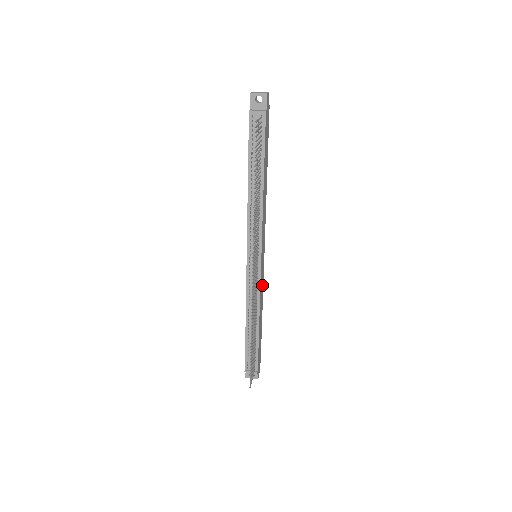
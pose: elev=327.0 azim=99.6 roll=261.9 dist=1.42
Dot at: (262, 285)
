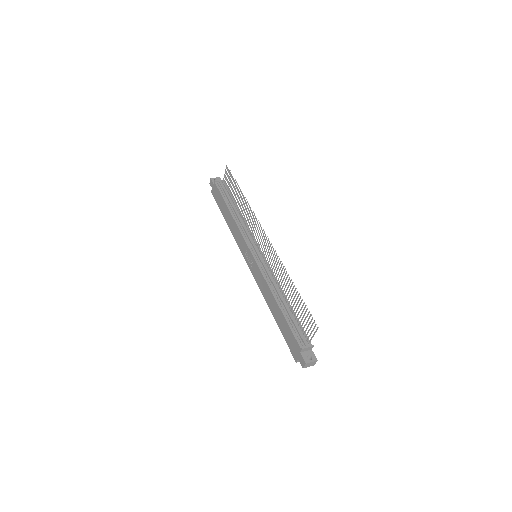
Dot at: occluded
